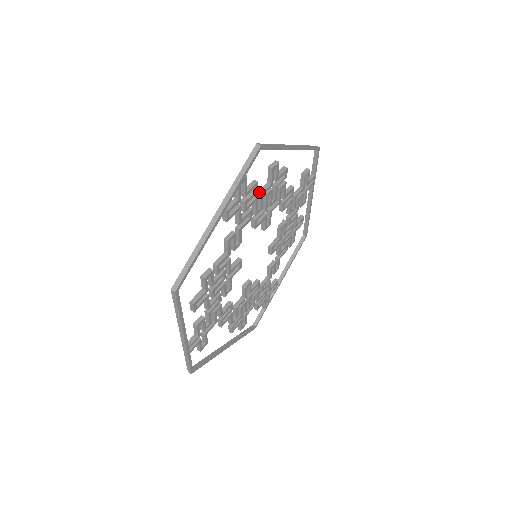
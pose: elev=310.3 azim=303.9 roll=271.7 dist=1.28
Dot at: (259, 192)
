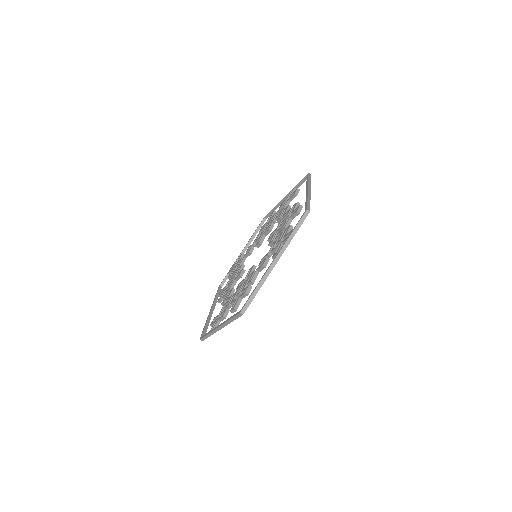
Dot at: occluded
